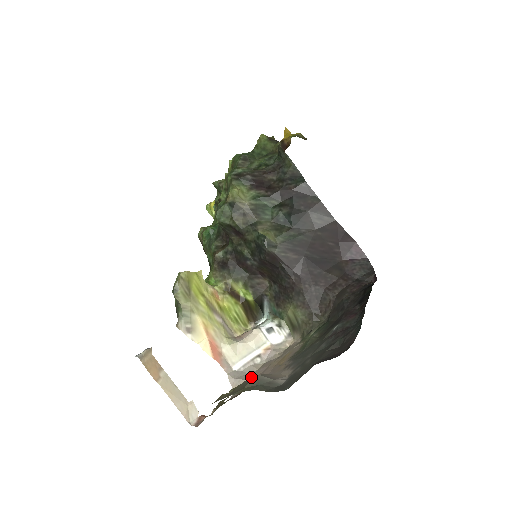
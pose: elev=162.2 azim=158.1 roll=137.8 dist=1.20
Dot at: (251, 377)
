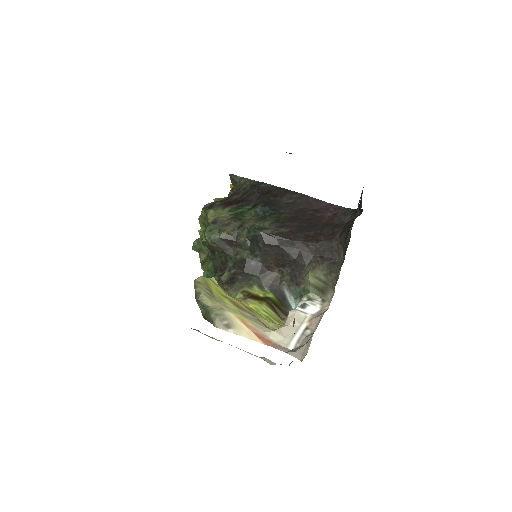
Dot at: occluded
